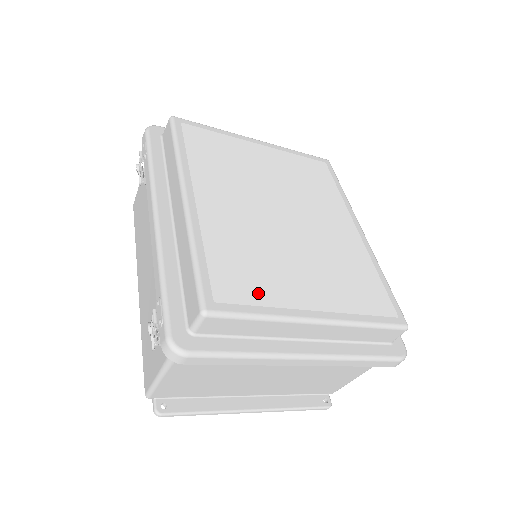
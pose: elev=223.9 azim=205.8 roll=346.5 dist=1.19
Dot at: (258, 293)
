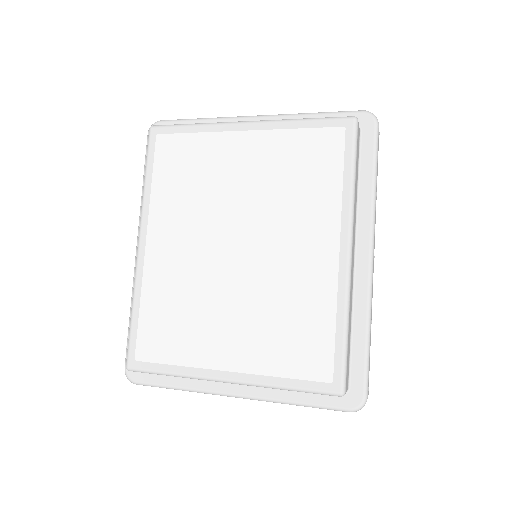
Dot at: (174, 351)
